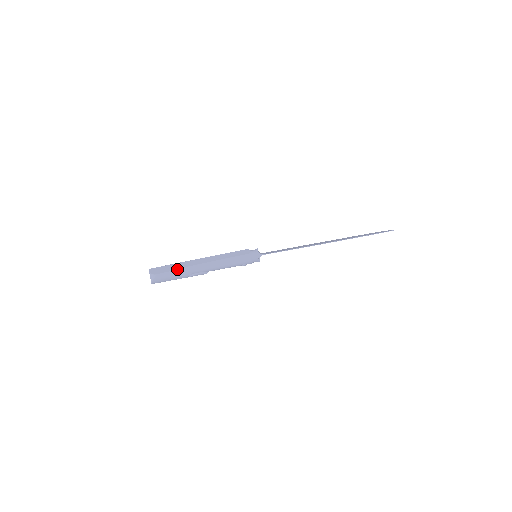
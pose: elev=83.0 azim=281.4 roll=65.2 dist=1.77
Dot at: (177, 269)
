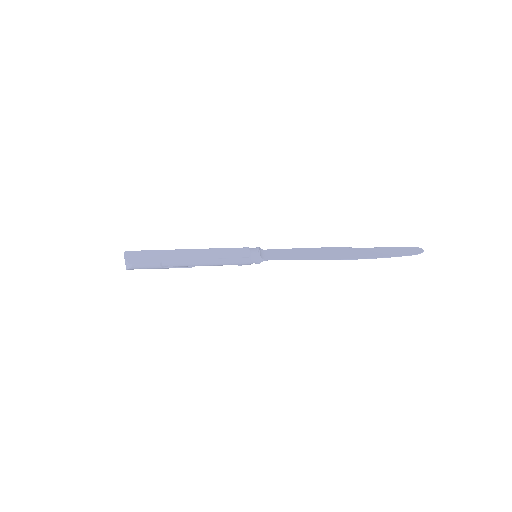
Dot at: (159, 262)
